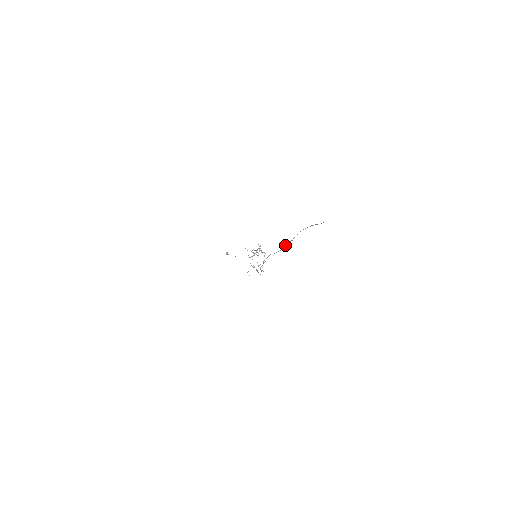
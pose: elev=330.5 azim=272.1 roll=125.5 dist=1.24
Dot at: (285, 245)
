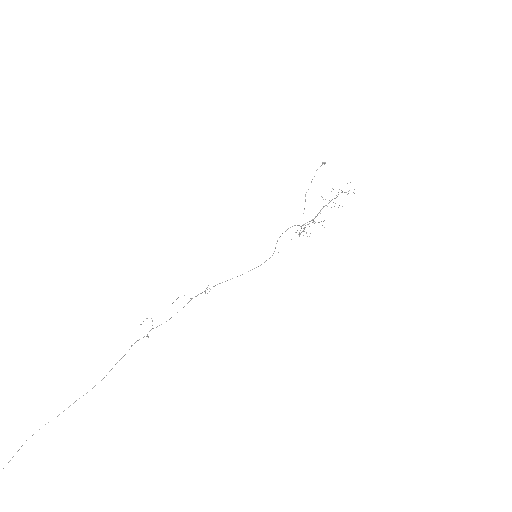
Dot at: occluded
